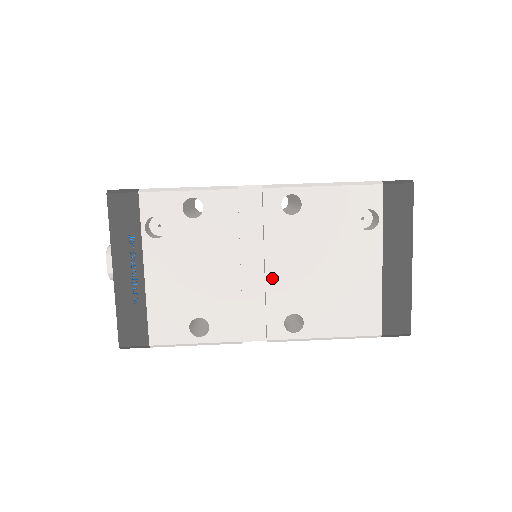
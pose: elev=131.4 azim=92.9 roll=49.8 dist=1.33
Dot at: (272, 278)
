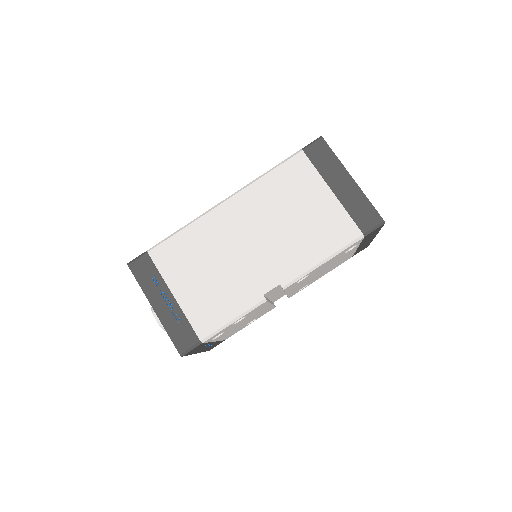
Dot at: occluded
